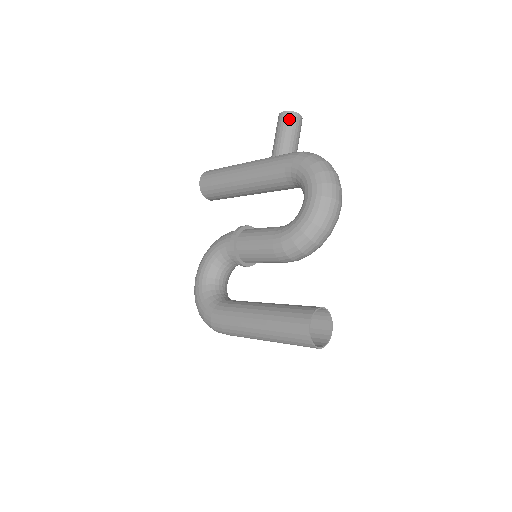
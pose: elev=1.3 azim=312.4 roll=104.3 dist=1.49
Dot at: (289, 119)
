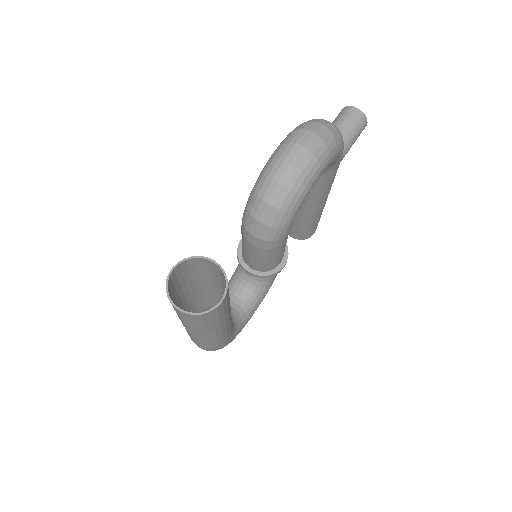
Dot at: (340, 114)
